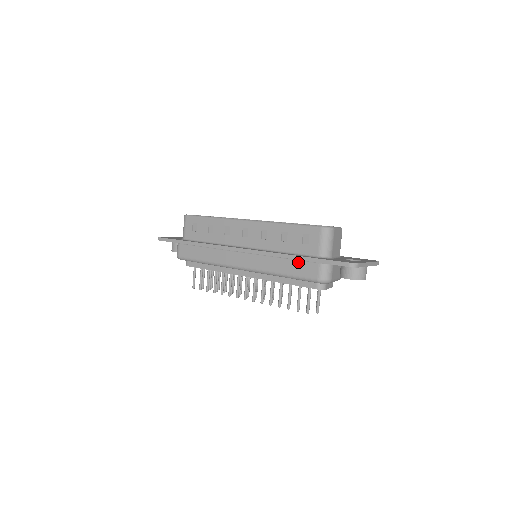
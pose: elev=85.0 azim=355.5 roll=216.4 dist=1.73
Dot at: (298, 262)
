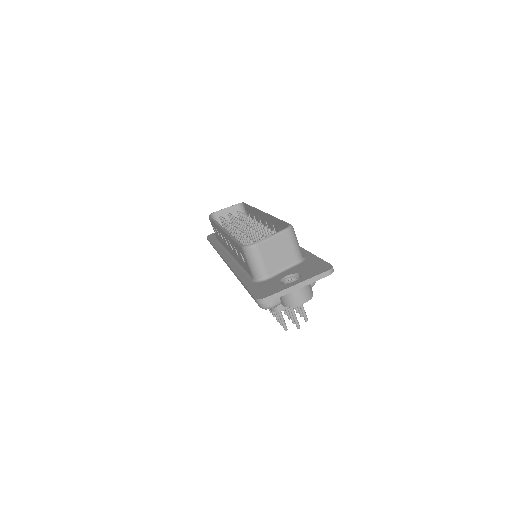
Dot at: occluded
